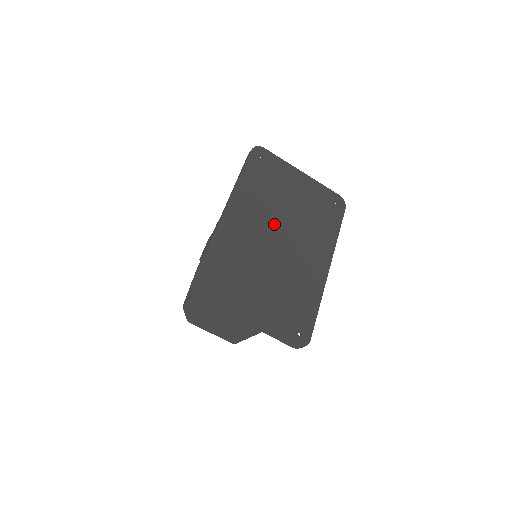
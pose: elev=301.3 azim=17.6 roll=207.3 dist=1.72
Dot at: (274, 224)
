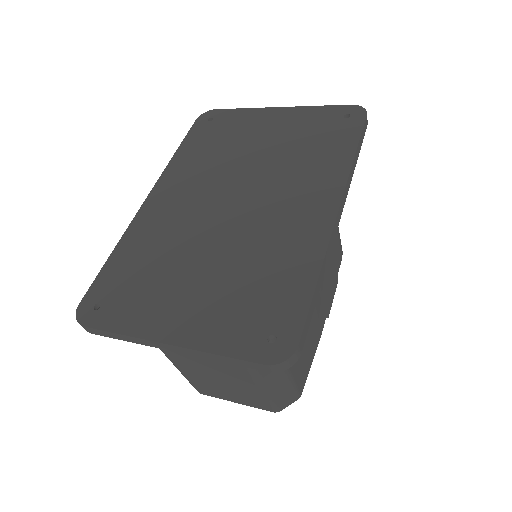
Dot at: (225, 186)
